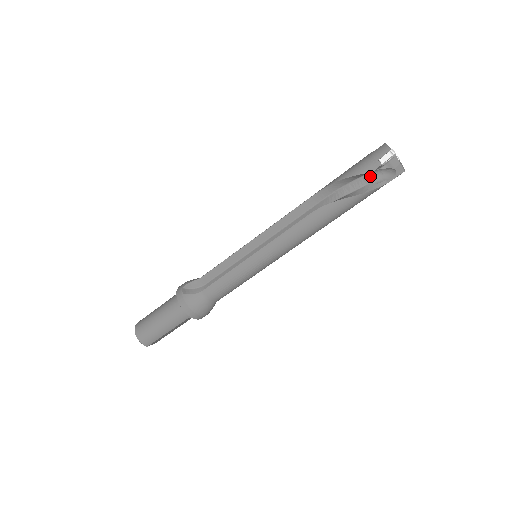
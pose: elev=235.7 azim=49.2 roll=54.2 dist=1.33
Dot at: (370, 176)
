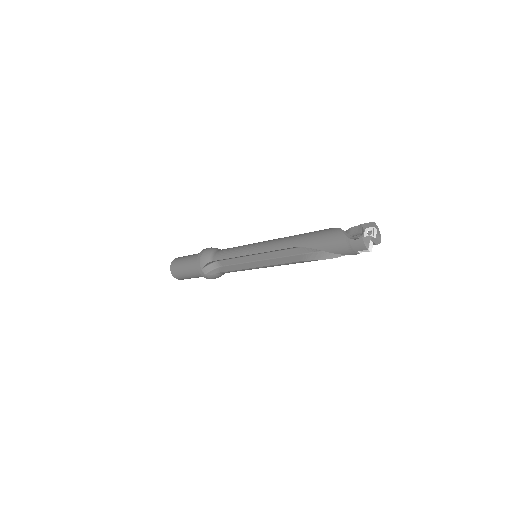
Dot at: occluded
